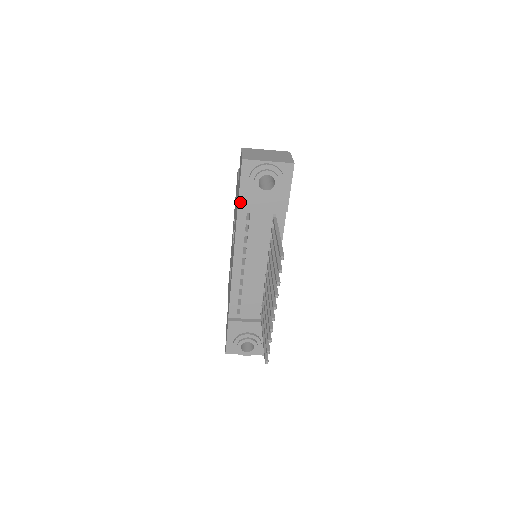
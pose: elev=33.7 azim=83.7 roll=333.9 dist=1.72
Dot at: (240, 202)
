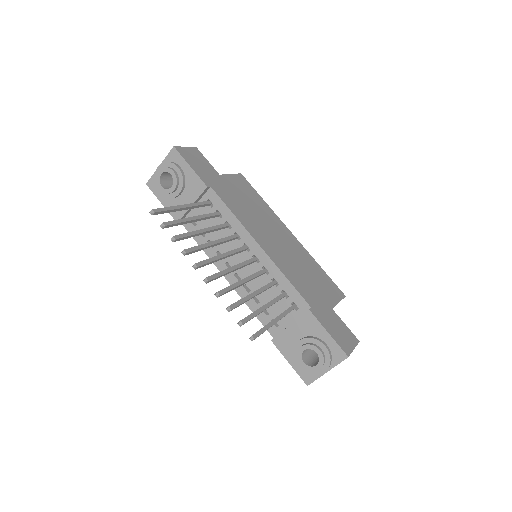
Dot at: (174, 216)
